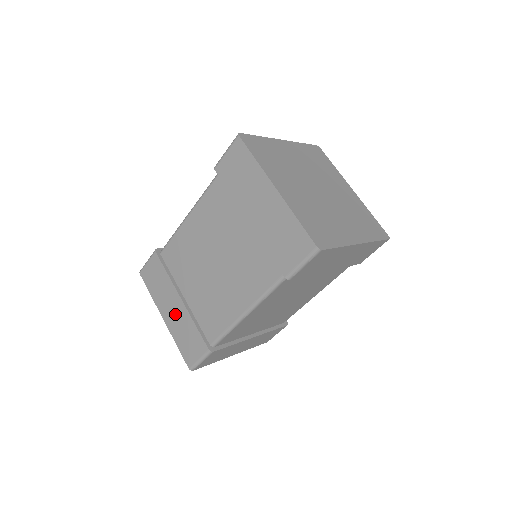
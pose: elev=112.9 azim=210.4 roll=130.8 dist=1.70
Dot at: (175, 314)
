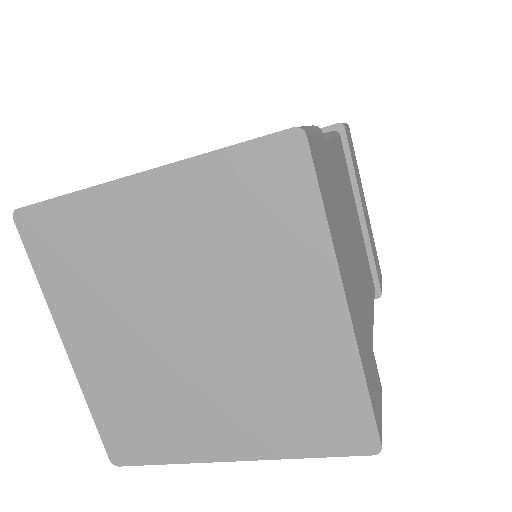
Dot at: occluded
